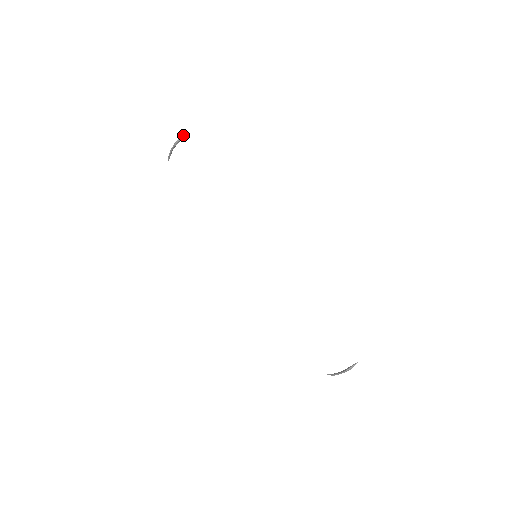
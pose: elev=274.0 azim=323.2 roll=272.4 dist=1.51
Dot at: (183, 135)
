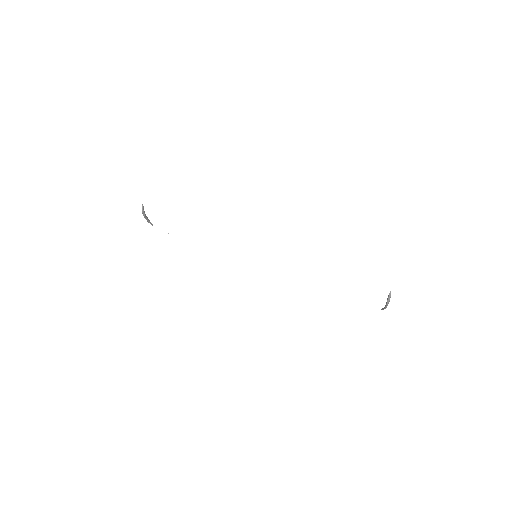
Dot at: (142, 206)
